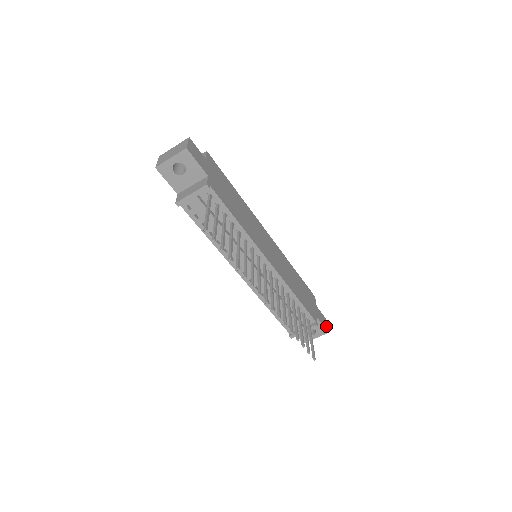
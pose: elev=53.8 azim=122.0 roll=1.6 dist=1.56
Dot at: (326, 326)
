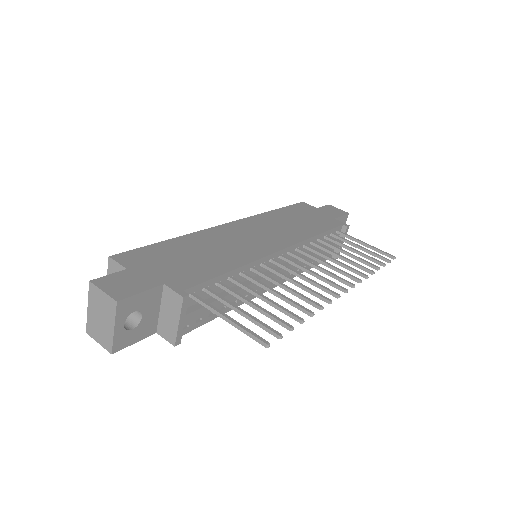
Dot at: (340, 211)
